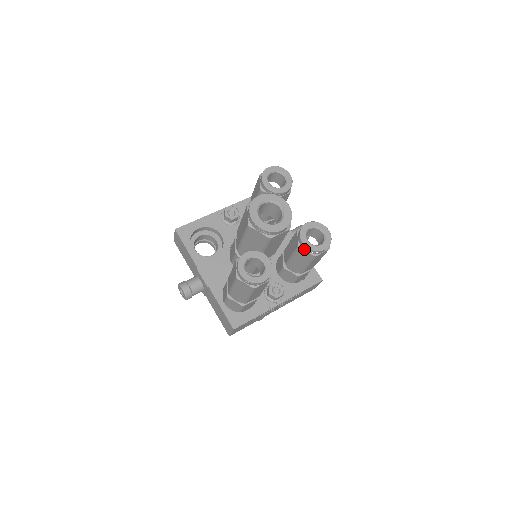
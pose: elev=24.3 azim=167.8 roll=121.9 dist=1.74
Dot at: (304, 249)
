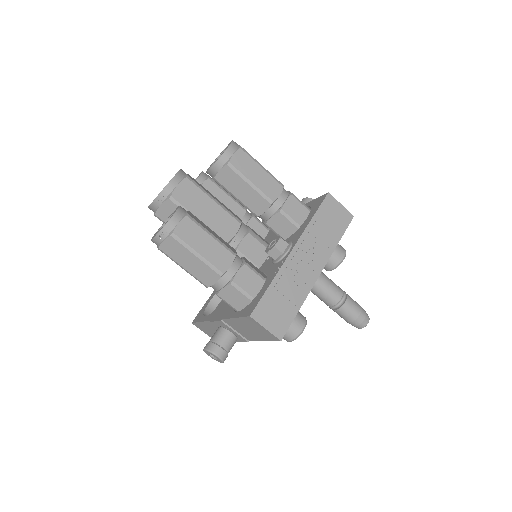
Dot at: (216, 173)
